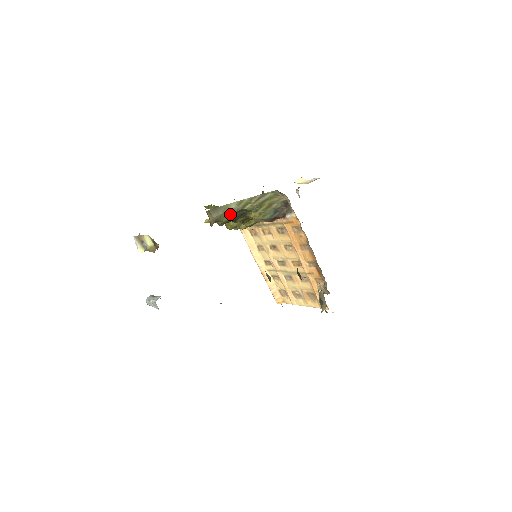
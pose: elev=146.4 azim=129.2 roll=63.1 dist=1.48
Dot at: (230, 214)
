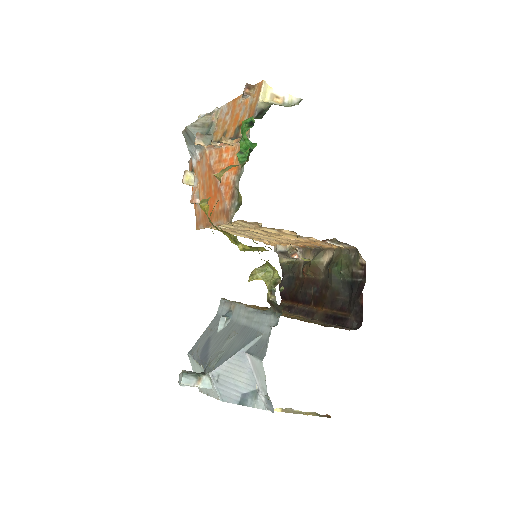
Dot at: occluded
